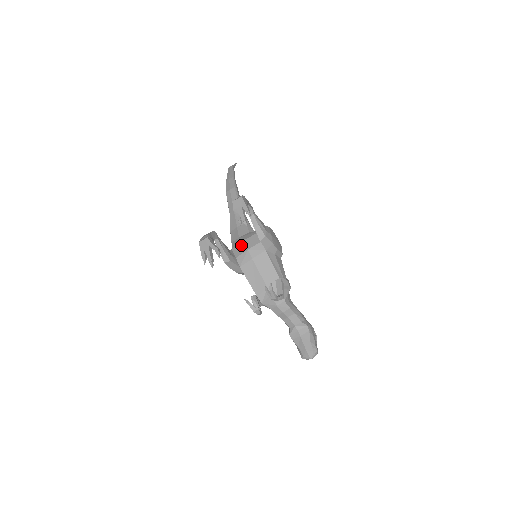
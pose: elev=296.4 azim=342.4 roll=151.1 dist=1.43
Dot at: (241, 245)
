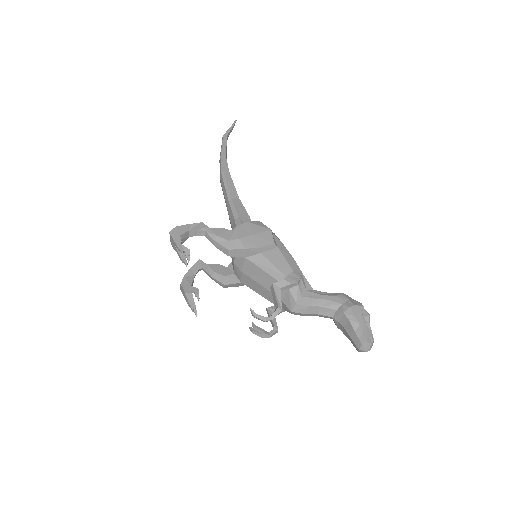
Dot at: occluded
